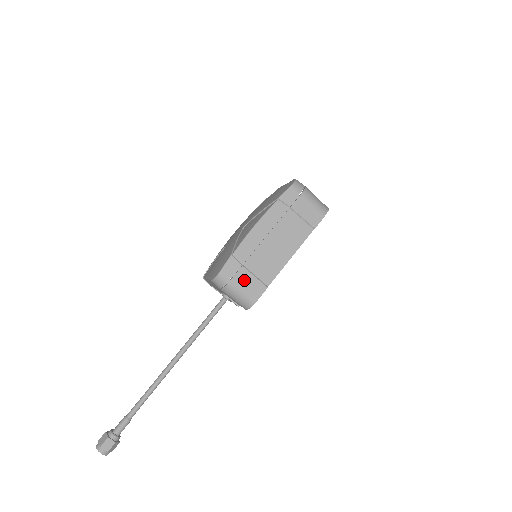
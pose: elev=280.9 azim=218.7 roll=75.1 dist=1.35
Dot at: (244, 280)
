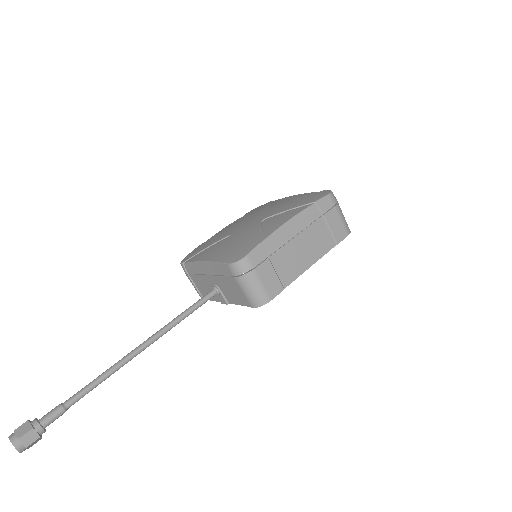
Dot at: (266, 274)
